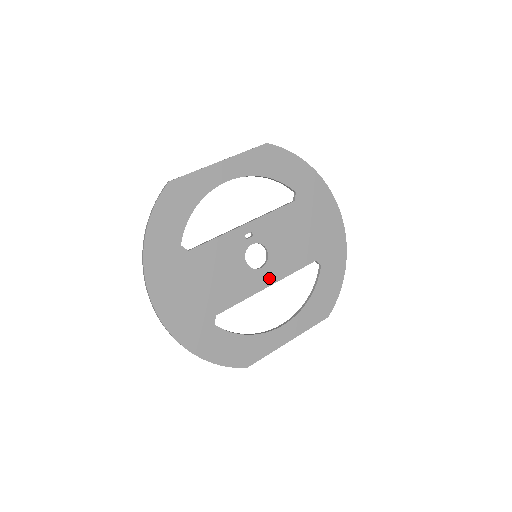
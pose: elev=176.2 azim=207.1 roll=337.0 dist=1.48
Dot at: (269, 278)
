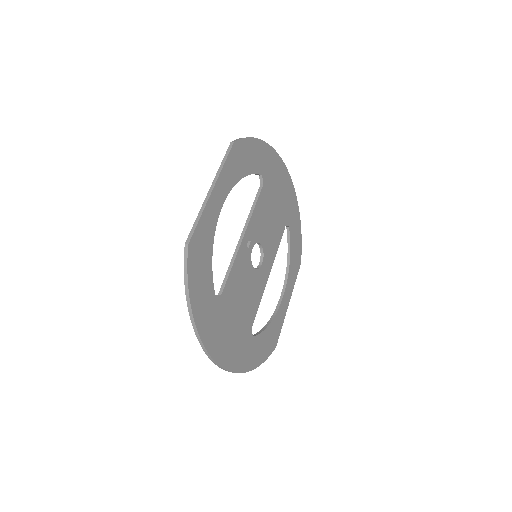
Dot at: (268, 267)
